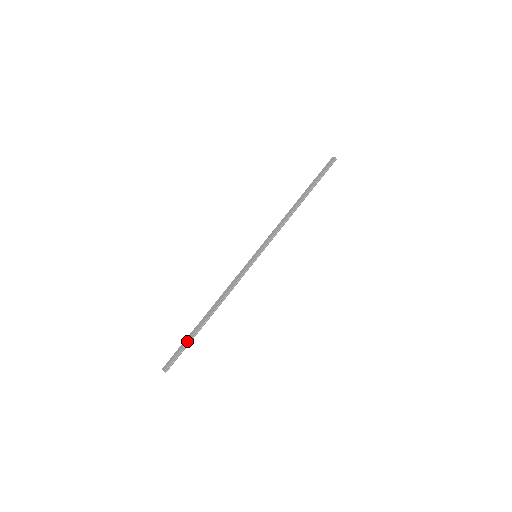
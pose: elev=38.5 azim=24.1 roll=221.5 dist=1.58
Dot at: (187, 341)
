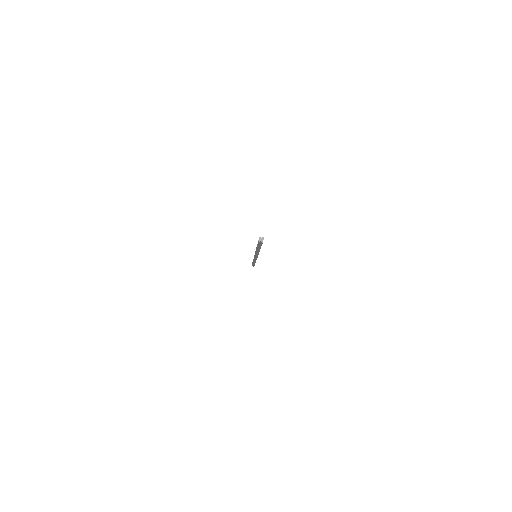
Dot at: occluded
